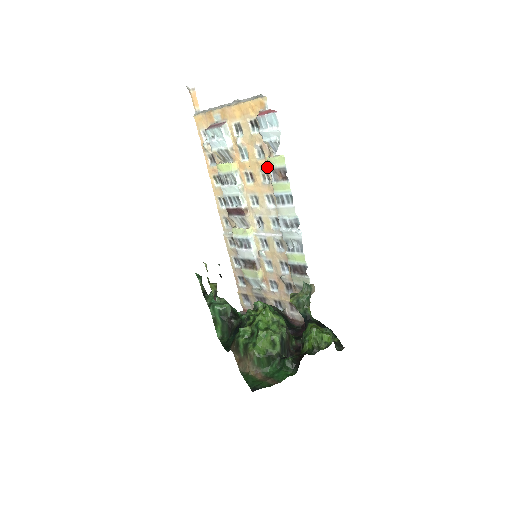
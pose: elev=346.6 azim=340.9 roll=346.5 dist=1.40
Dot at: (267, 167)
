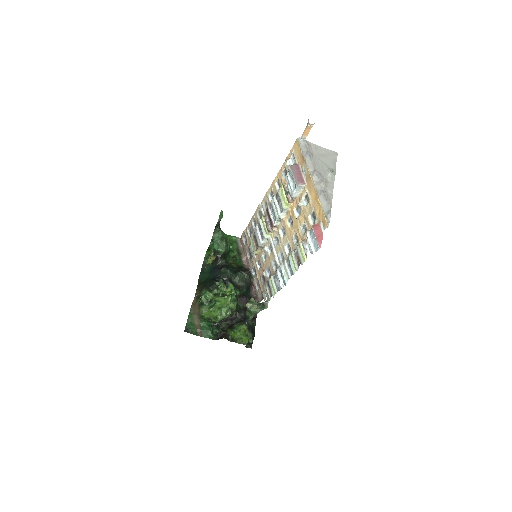
Dot at: (300, 239)
